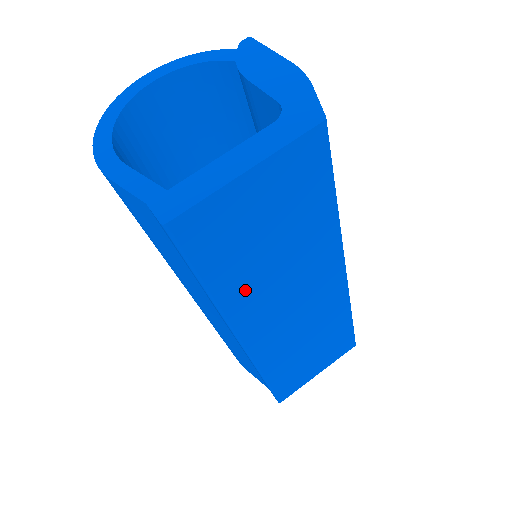
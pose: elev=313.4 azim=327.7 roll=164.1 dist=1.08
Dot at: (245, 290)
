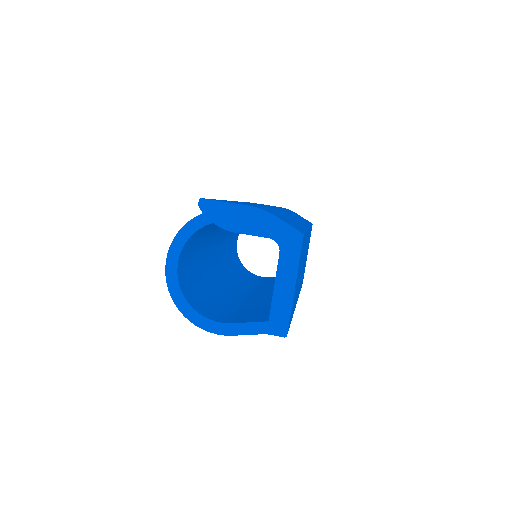
Dot at: occluded
